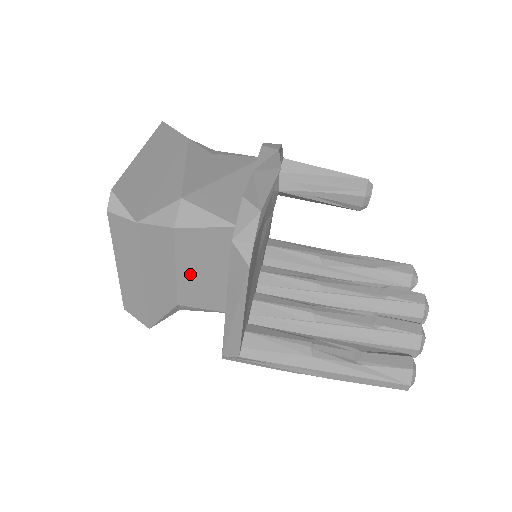
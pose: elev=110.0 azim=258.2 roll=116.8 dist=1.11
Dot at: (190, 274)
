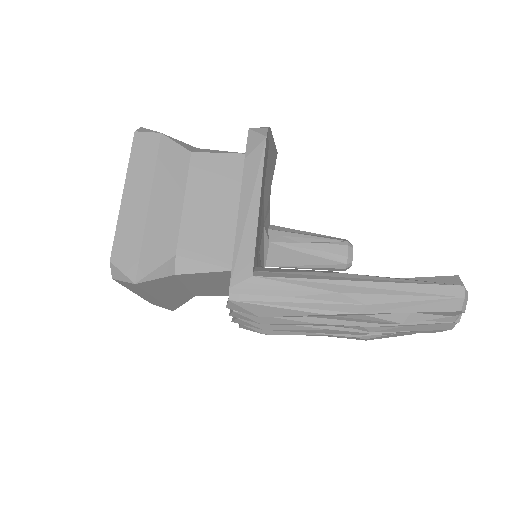
Dot at: (197, 208)
